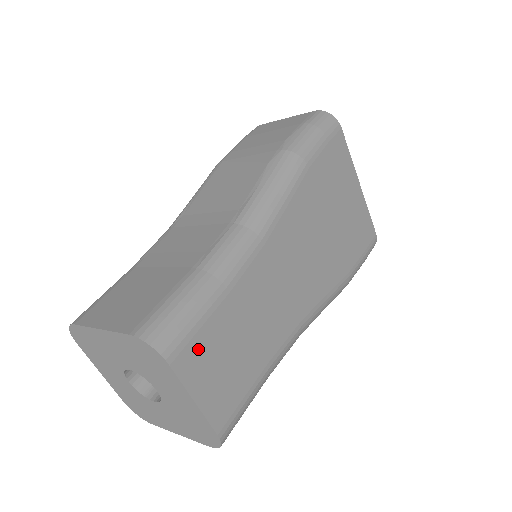
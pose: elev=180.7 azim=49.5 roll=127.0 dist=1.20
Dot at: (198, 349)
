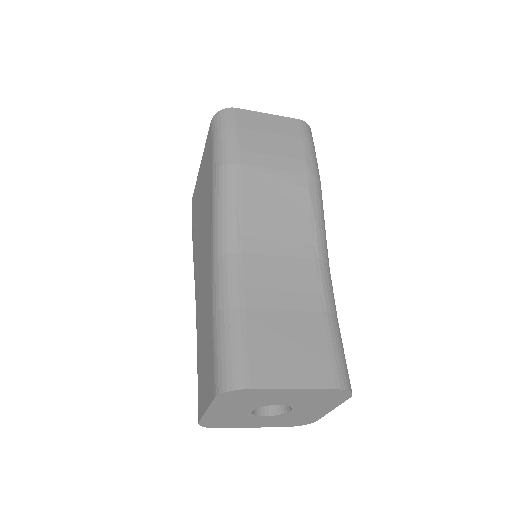
Dot at: occluded
